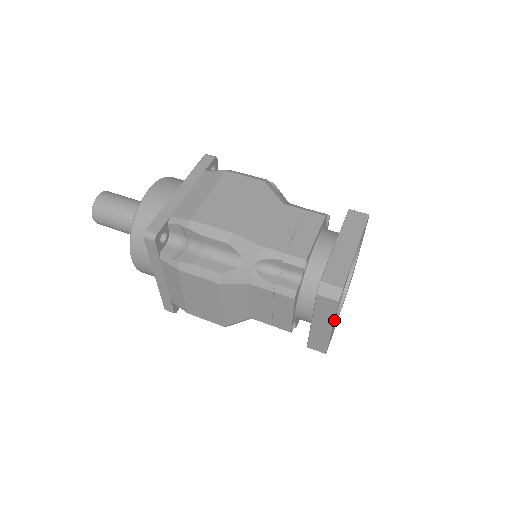
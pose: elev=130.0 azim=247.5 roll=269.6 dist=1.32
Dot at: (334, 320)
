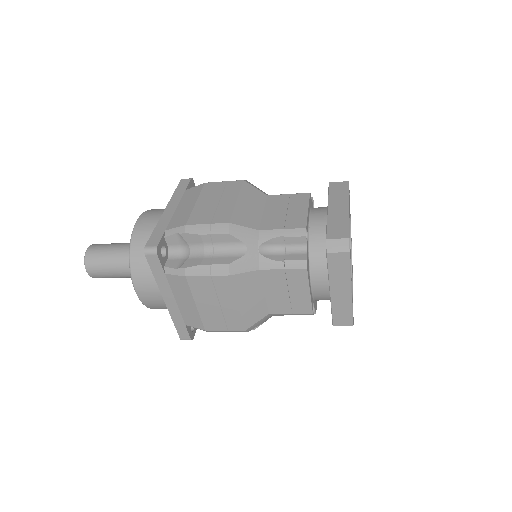
Dot at: (351, 278)
